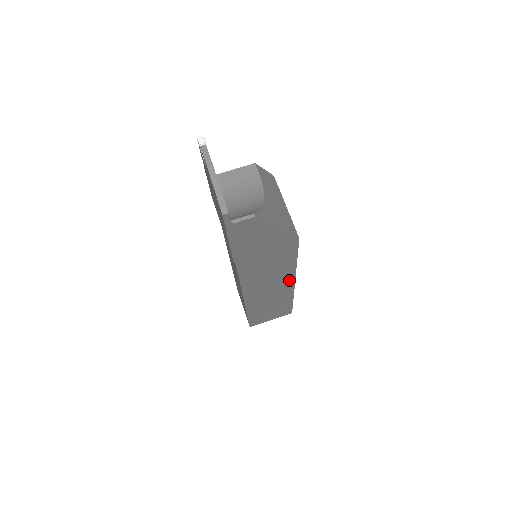
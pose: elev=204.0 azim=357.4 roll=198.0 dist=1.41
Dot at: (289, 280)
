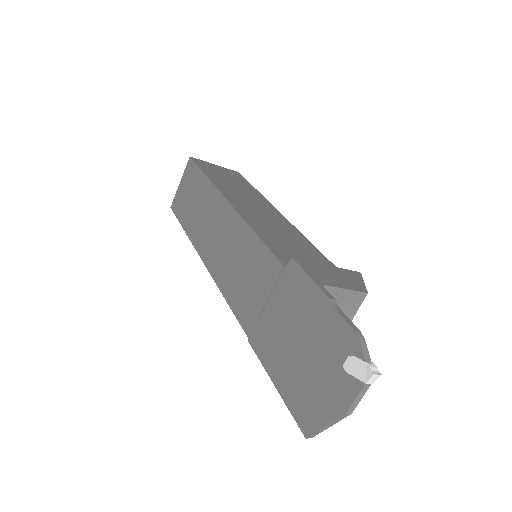
Dot at: occluded
